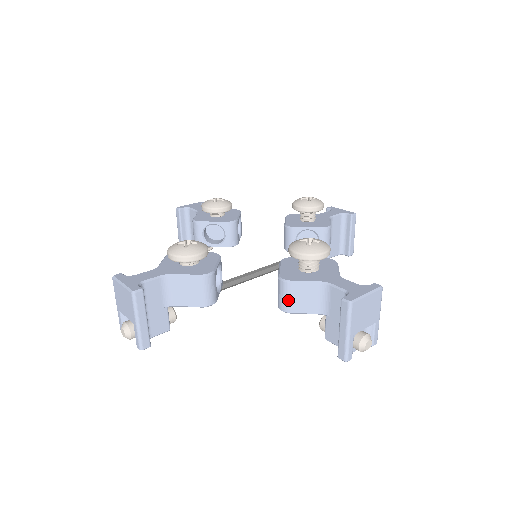
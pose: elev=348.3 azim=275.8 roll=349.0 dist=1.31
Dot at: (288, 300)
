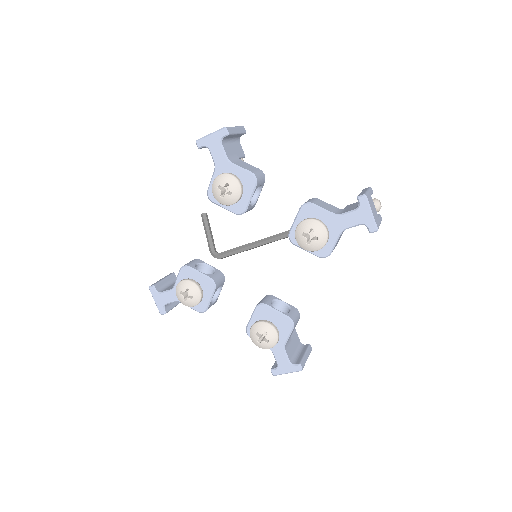
Dot at: occluded
